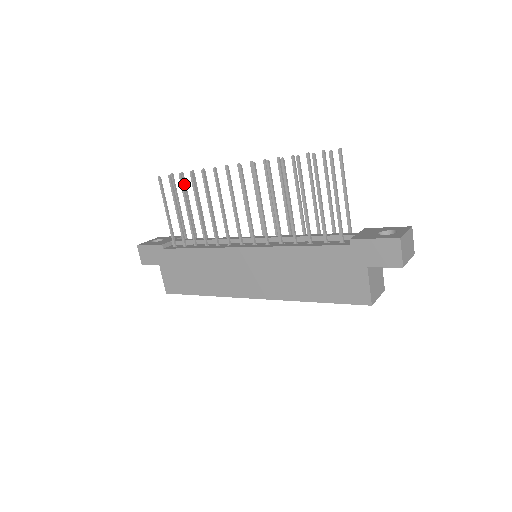
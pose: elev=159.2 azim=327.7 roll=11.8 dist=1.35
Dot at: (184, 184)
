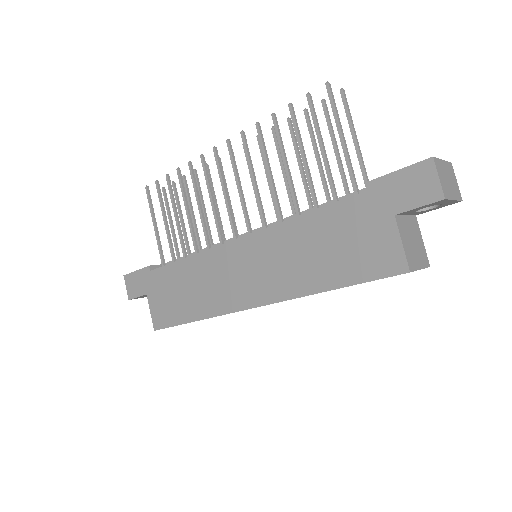
Dot at: (176, 194)
